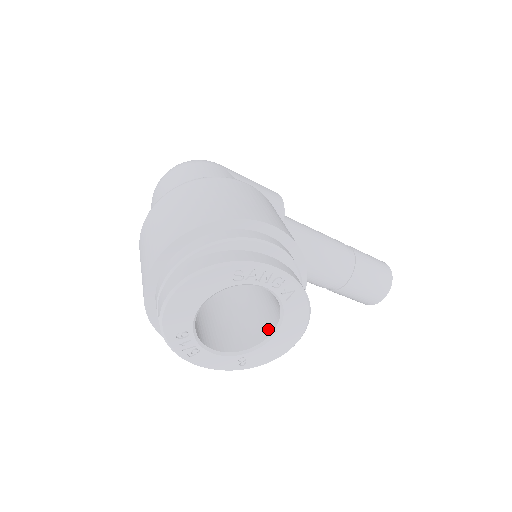
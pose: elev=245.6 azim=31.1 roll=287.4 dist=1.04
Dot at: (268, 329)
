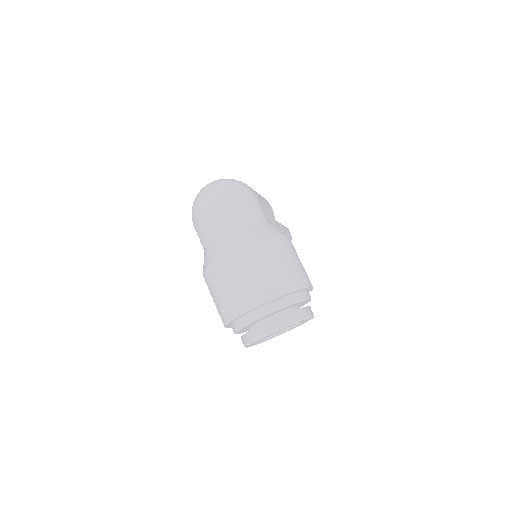
Dot at: occluded
